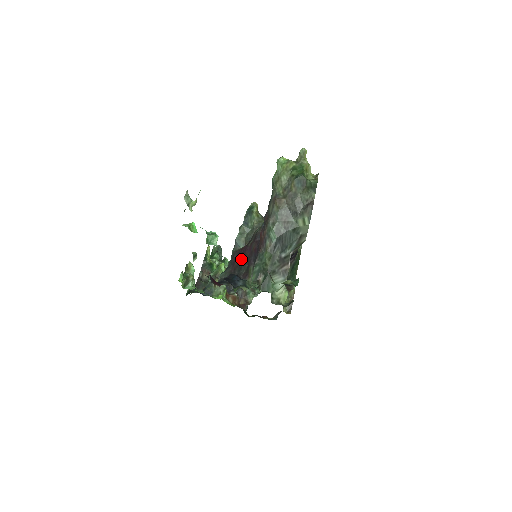
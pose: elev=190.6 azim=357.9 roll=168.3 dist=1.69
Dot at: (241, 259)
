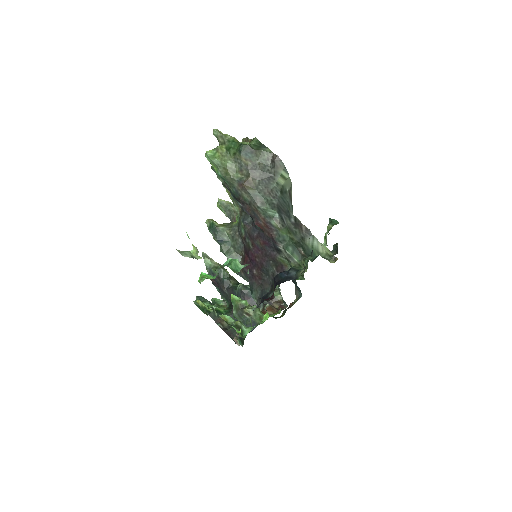
Dot at: (257, 265)
